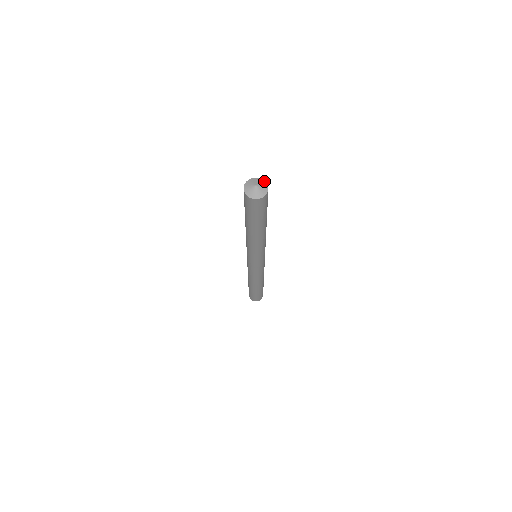
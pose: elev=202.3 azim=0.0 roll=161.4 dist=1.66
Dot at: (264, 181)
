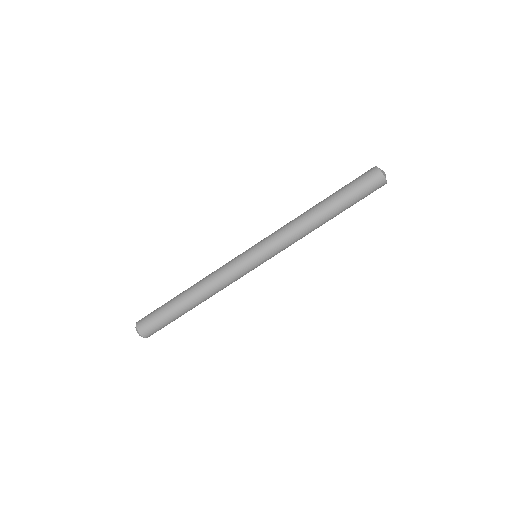
Dot at: occluded
